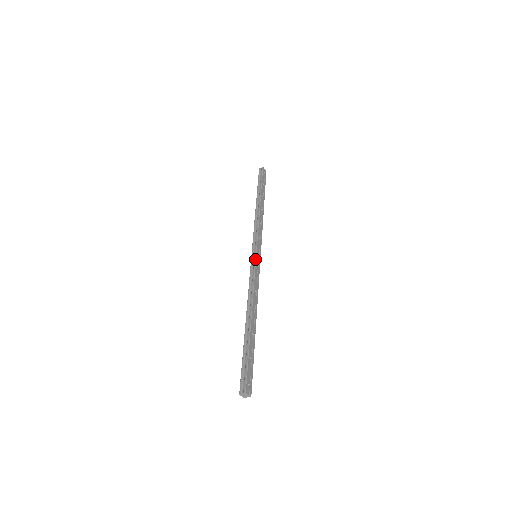
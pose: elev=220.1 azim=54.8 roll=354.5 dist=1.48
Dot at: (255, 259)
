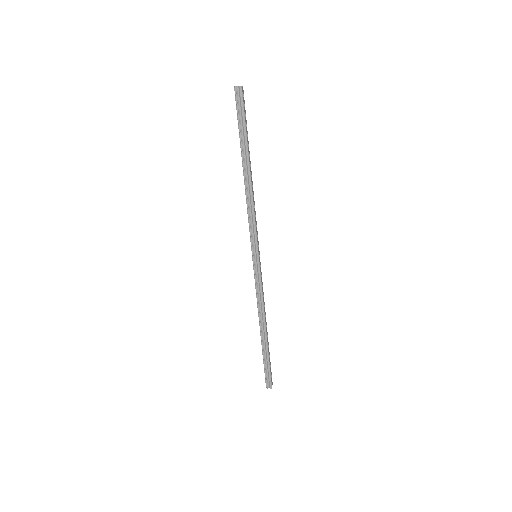
Dot at: (259, 267)
